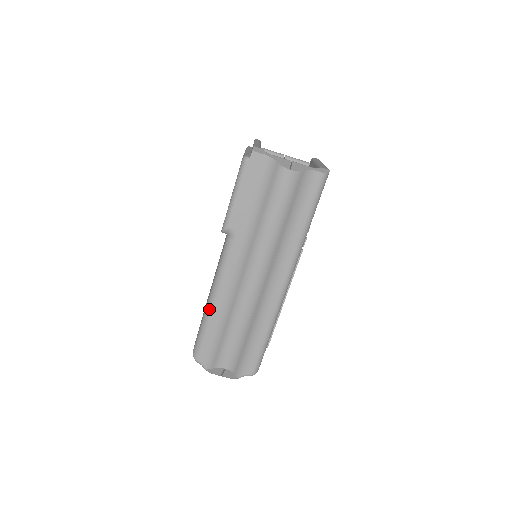
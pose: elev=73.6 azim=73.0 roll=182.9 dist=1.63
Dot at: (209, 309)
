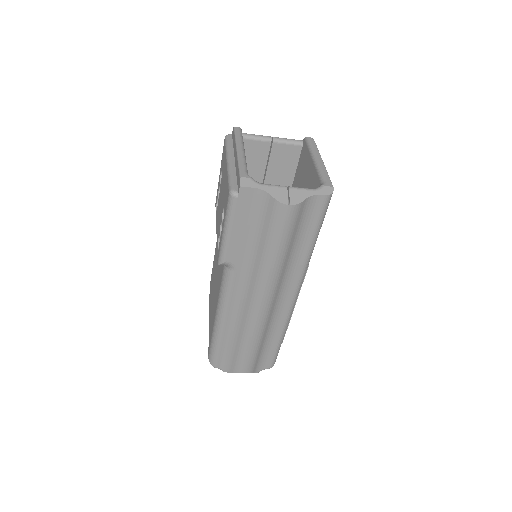
Dot at: (218, 328)
